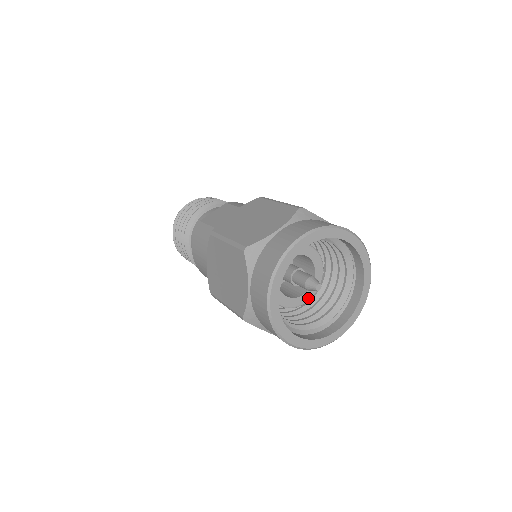
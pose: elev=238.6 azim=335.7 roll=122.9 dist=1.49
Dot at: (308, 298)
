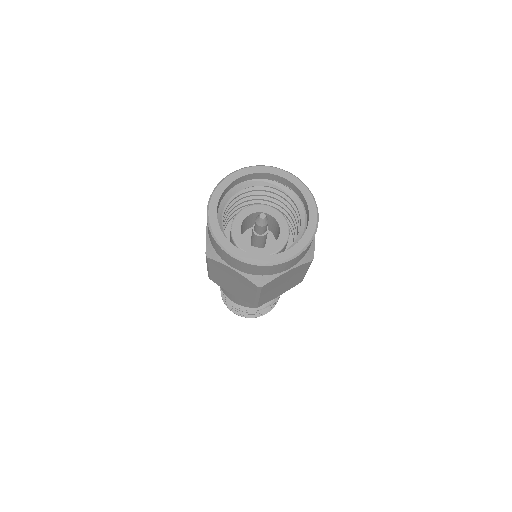
Dot at: (274, 251)
